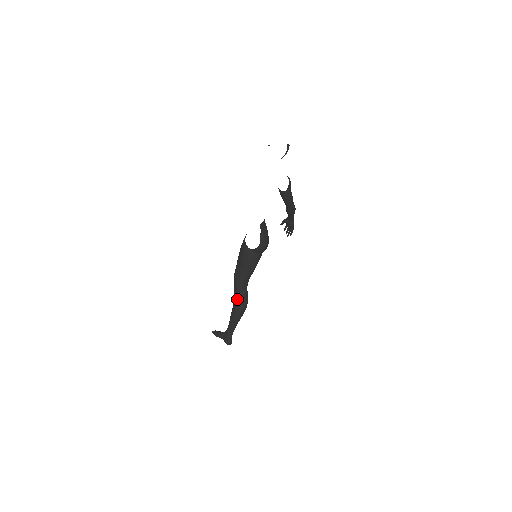
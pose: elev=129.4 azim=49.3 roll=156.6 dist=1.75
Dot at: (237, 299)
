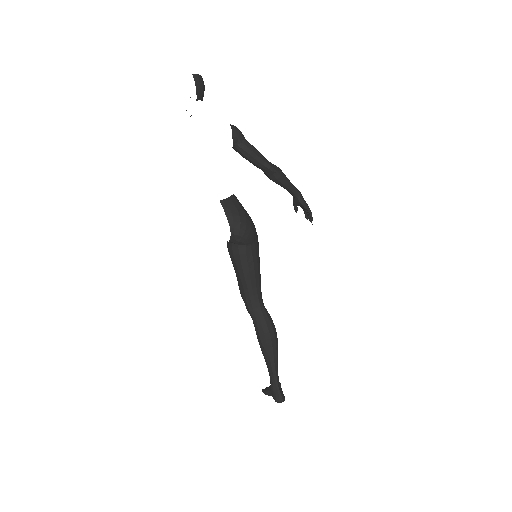
Dot at: (254, 326)
